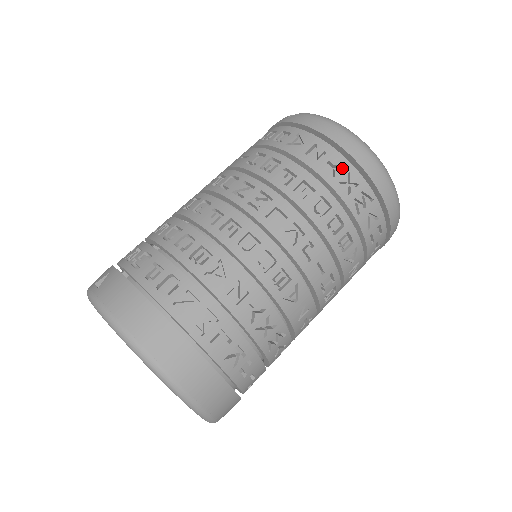
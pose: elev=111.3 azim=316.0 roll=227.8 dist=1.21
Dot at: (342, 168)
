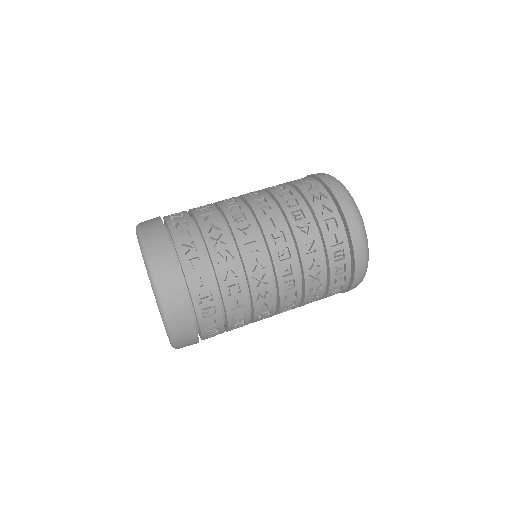
Dot at: occluded
